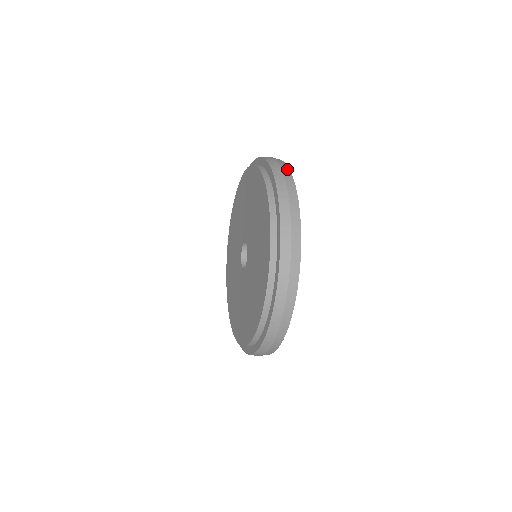
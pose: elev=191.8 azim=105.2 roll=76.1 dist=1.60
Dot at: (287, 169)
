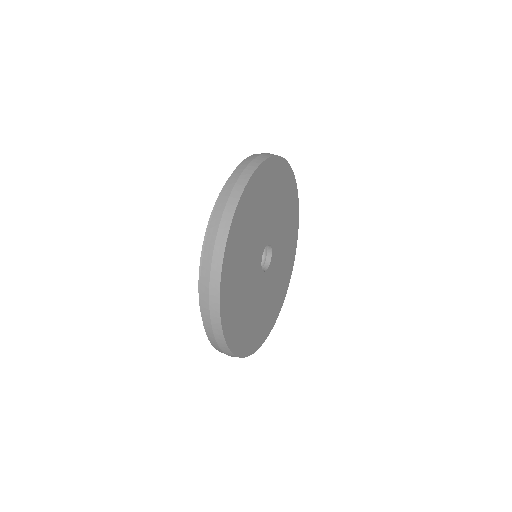
Dot at: (216, 288)
